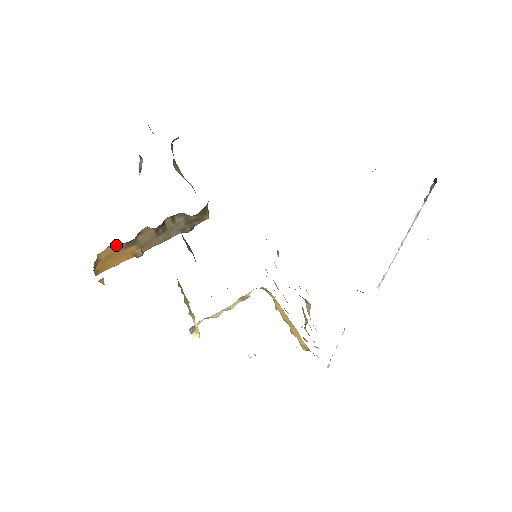
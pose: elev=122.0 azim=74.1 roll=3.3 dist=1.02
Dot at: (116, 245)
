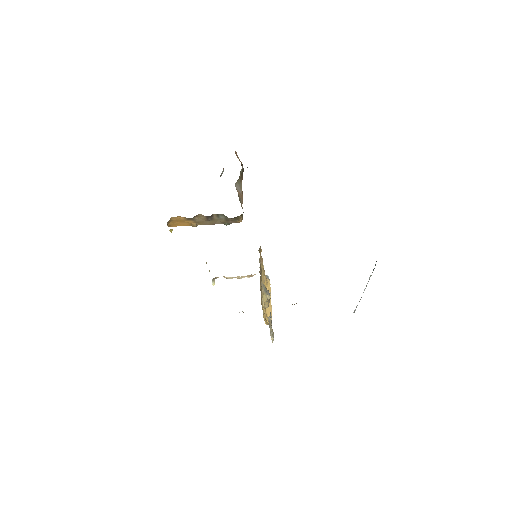
Dot at: (182, 217)
